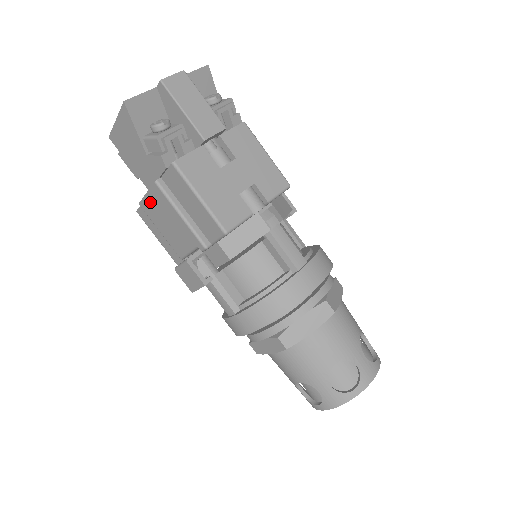
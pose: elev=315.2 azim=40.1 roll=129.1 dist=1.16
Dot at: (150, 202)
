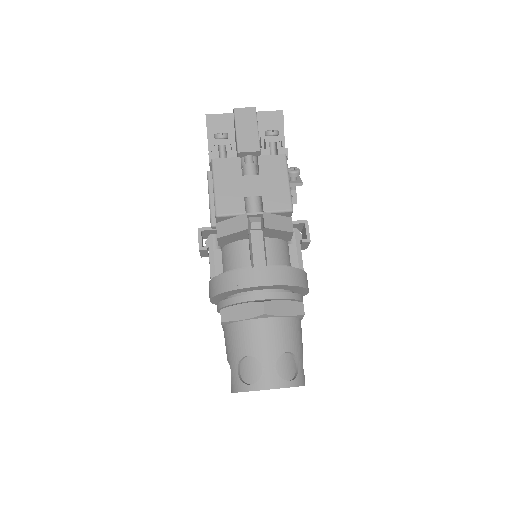
Dot at: occluded
